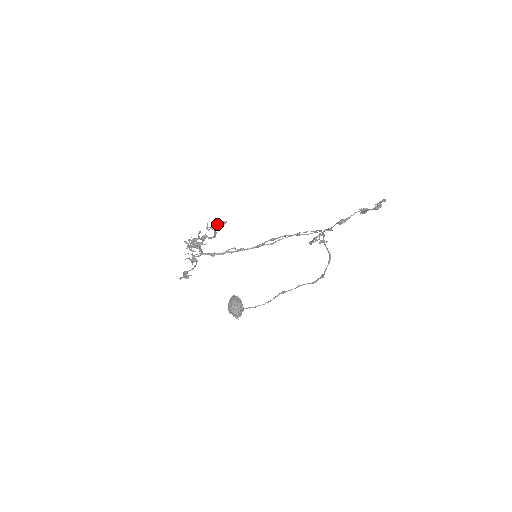
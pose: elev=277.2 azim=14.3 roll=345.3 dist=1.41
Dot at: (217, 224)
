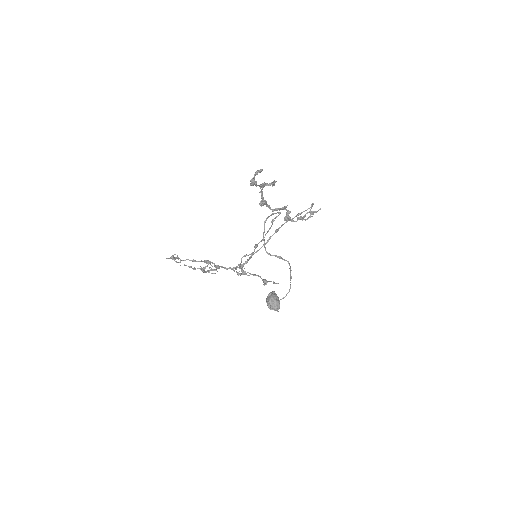
Dot at: (176, 258)
